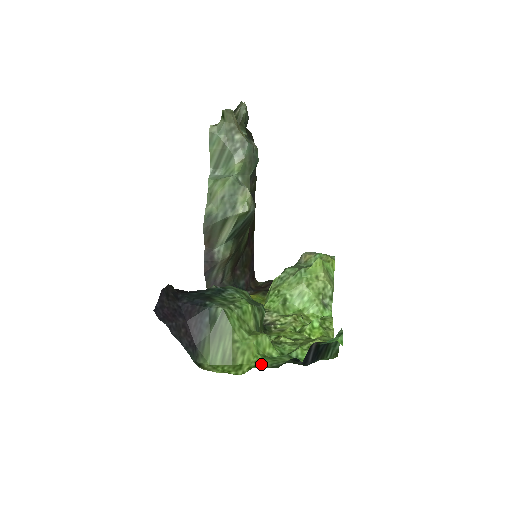
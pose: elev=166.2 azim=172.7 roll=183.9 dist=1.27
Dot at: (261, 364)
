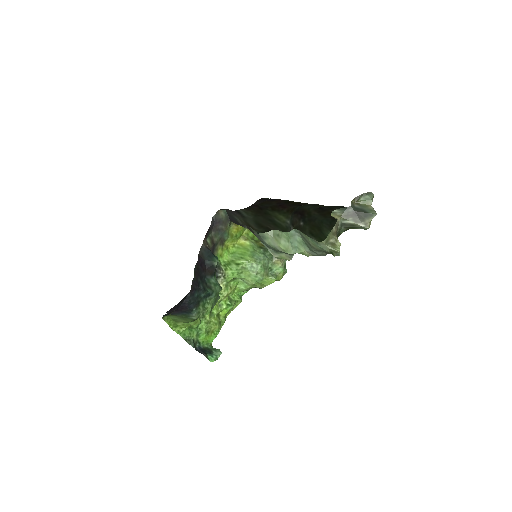
Dot at: (184, 333)
